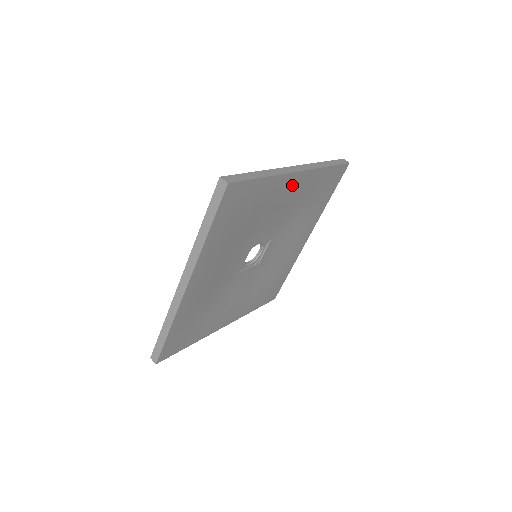
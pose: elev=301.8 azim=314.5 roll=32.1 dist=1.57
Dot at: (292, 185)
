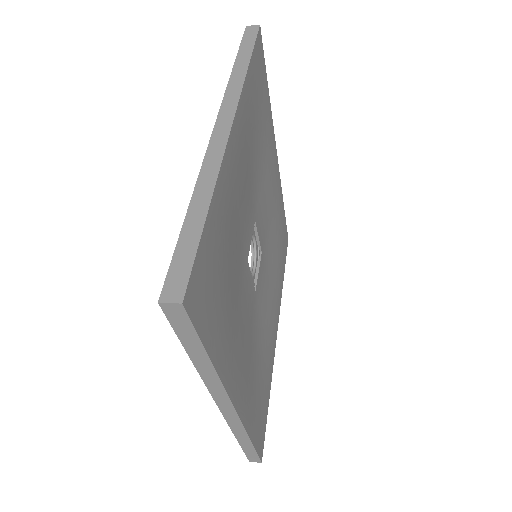
Dot at: (274, 166)
